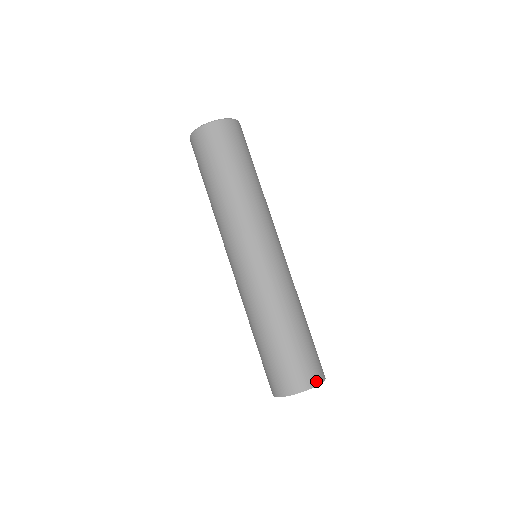
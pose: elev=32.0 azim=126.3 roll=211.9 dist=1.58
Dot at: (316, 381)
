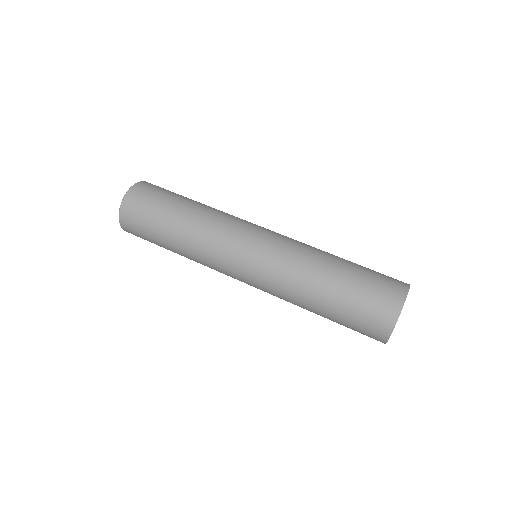
Dot at: (399, 301)
